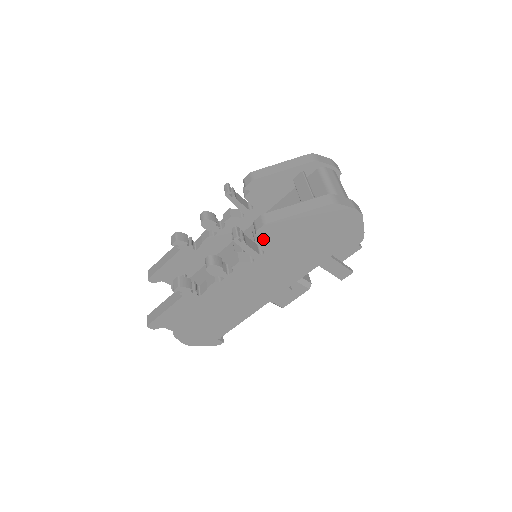
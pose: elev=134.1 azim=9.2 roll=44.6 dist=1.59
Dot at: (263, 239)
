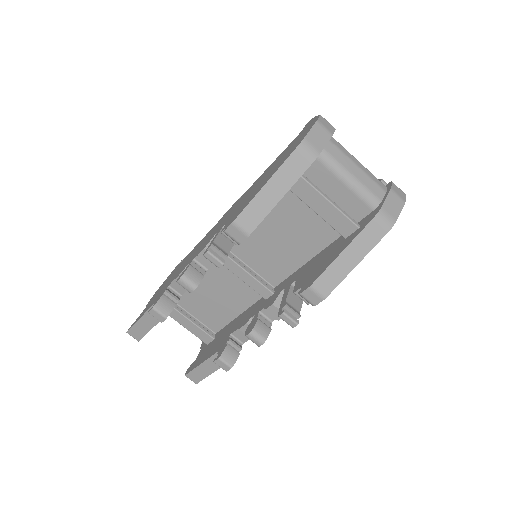
Dot at: occluded
